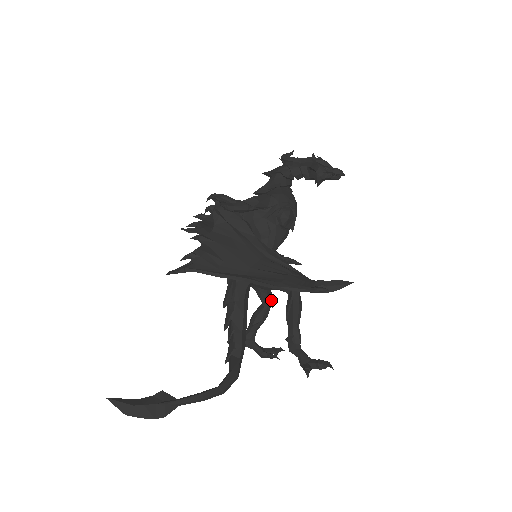
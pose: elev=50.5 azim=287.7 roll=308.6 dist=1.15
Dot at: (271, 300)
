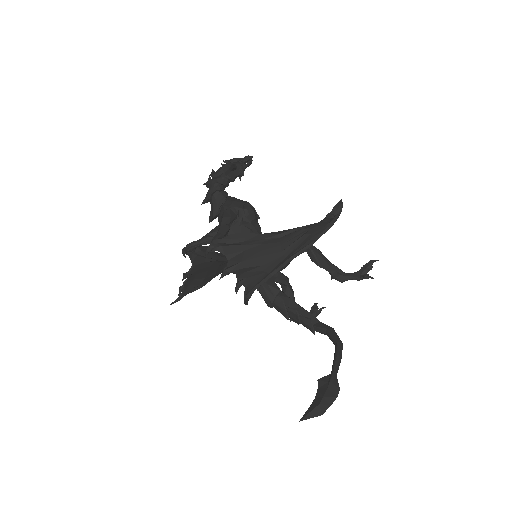
Dot at: (286, 277)
